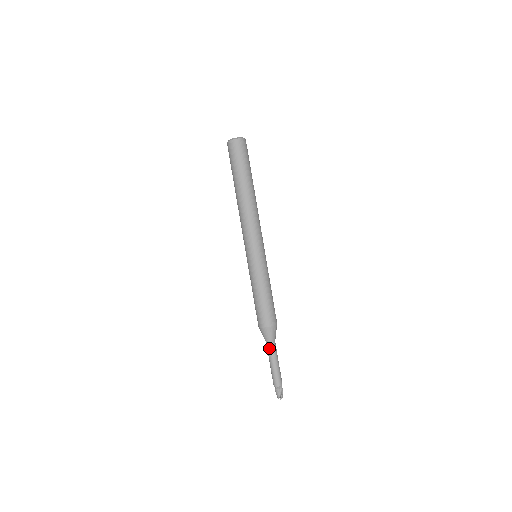
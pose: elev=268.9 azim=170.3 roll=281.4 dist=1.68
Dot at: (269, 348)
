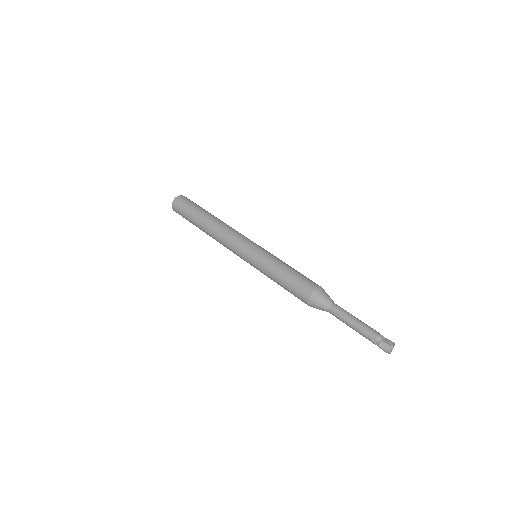
Dot at: (336, 307)
